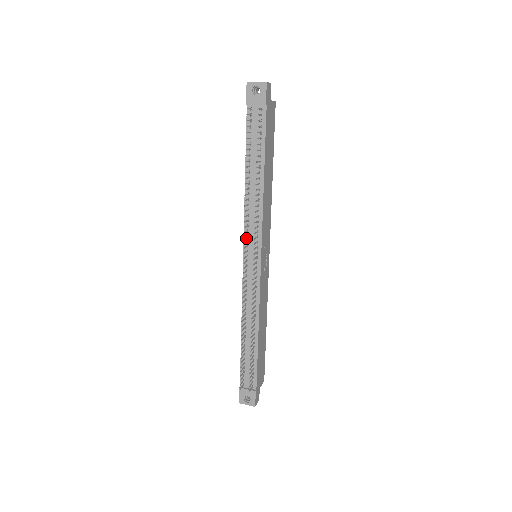
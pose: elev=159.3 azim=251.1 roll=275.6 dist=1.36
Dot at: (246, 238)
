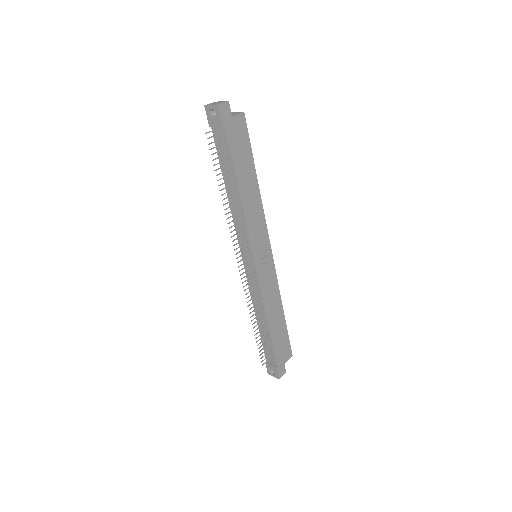
Dot at: (240, 243)
